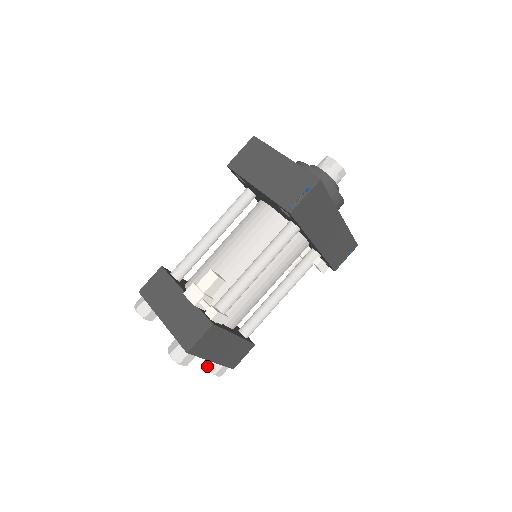
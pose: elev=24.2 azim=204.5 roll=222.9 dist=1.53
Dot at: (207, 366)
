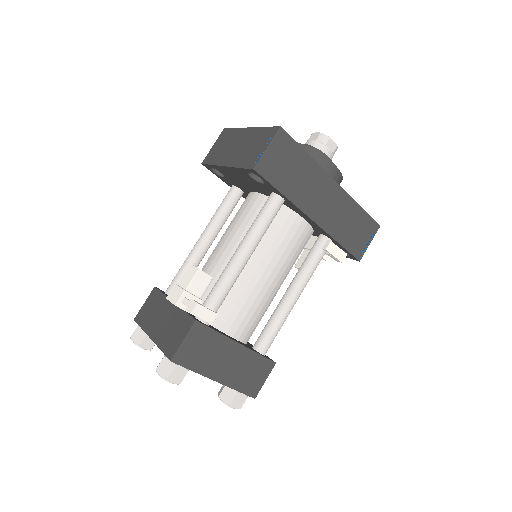
Dot at: (219, 396)
